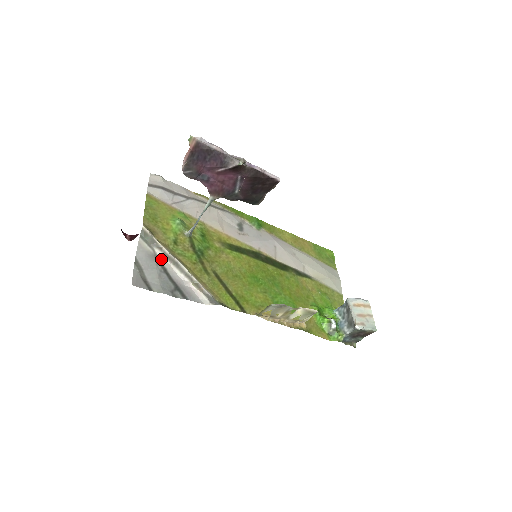
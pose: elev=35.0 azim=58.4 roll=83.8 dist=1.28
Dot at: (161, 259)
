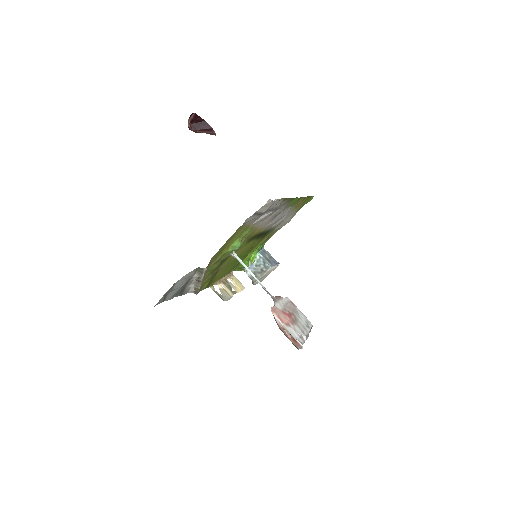
Dot at: (193, 278)
